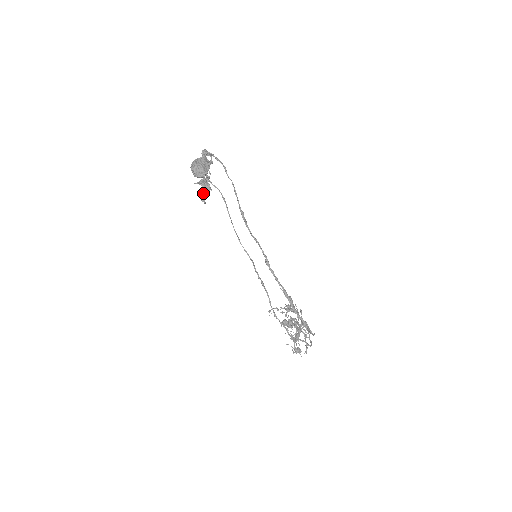
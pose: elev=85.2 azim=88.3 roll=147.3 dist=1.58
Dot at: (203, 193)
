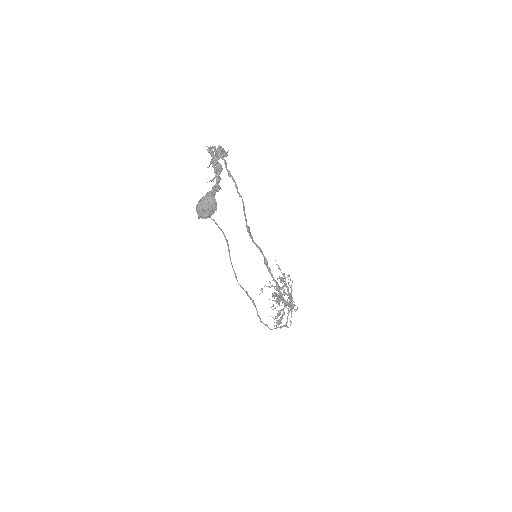
Dot at: occluded
